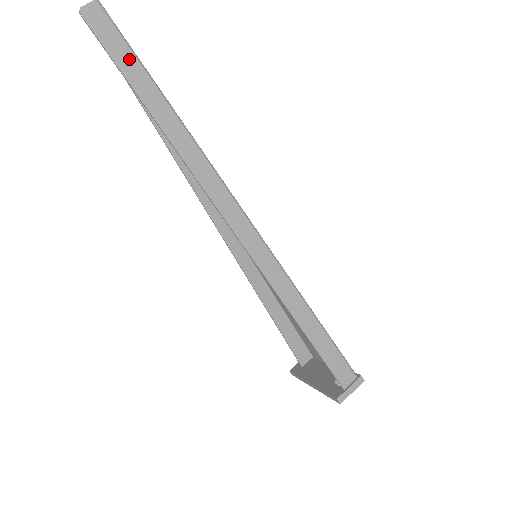
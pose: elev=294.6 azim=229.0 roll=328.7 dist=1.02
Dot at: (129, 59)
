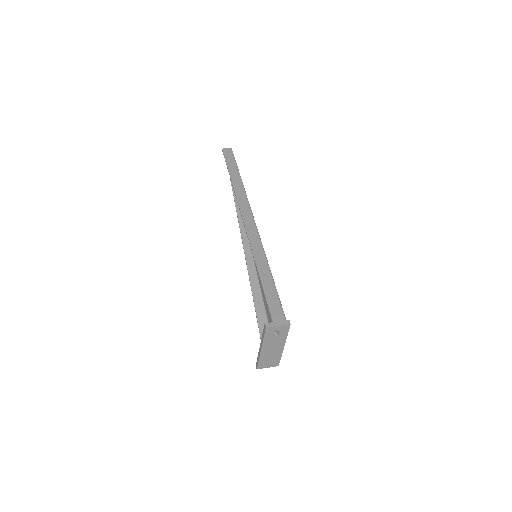
Dot at: (233, 164)
